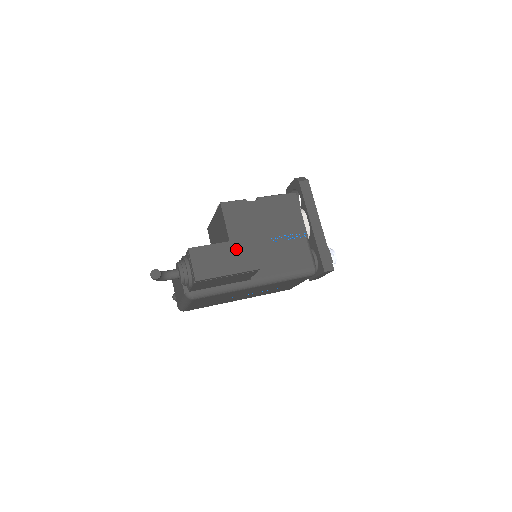
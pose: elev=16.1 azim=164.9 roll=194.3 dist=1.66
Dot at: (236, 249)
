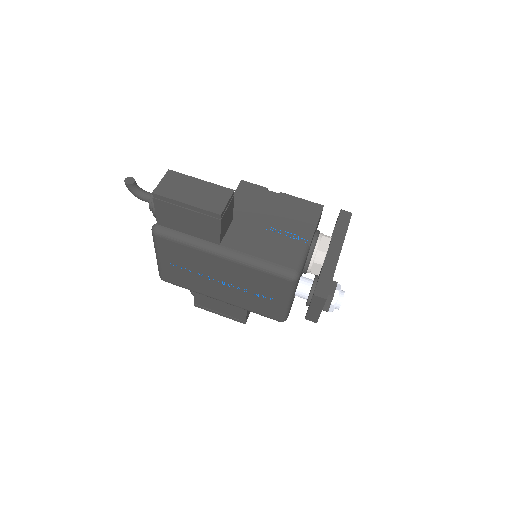
Dot at: (211, 190)
